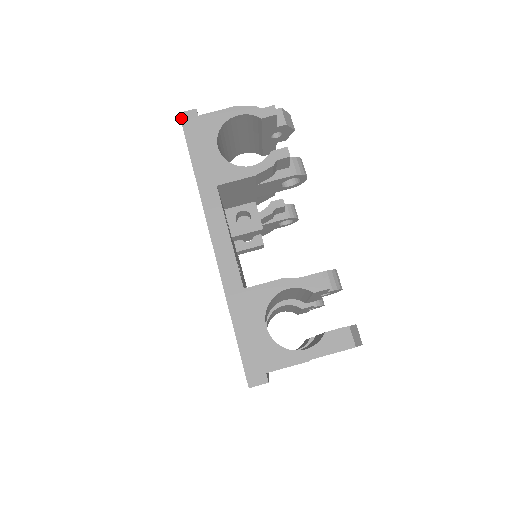
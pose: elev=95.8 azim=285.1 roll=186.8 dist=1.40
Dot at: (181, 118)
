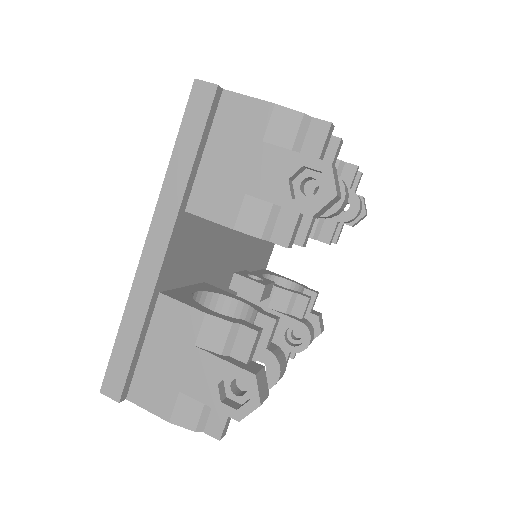
Dot at: occluded
